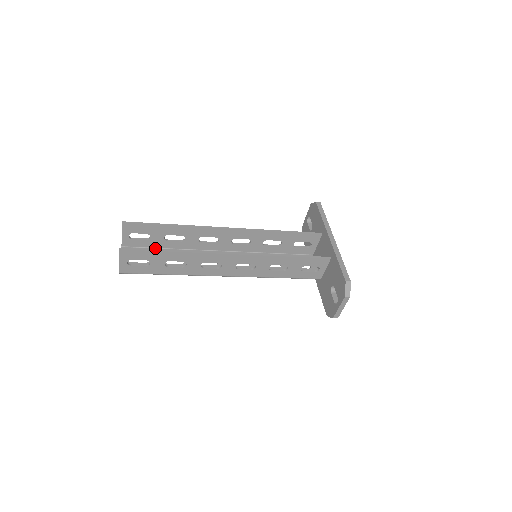
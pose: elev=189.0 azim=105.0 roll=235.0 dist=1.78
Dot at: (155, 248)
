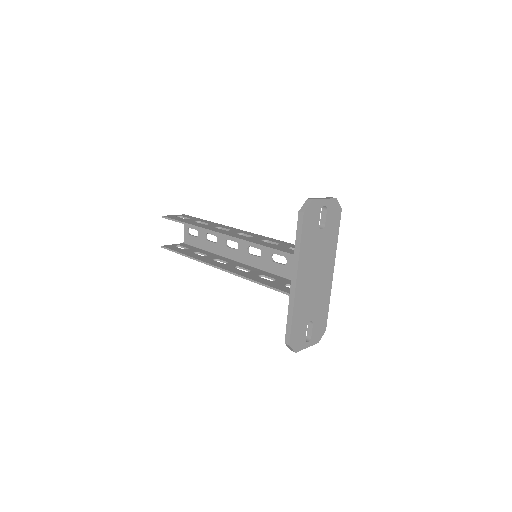
Dot at: occluded
